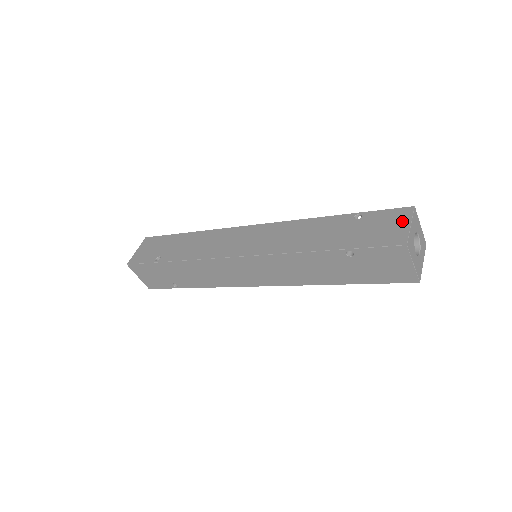
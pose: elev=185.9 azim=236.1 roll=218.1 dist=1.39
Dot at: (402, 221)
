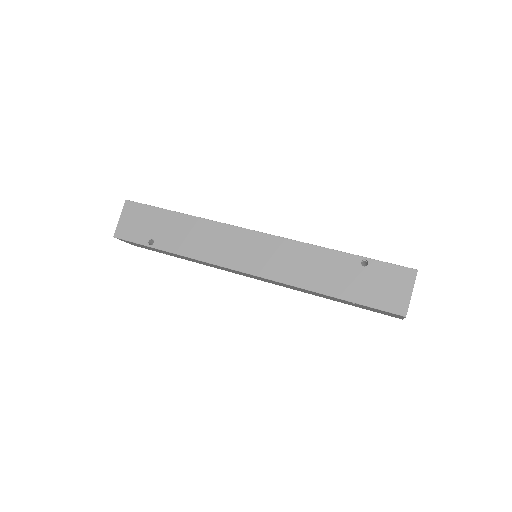
Dot at: (405, 286)
